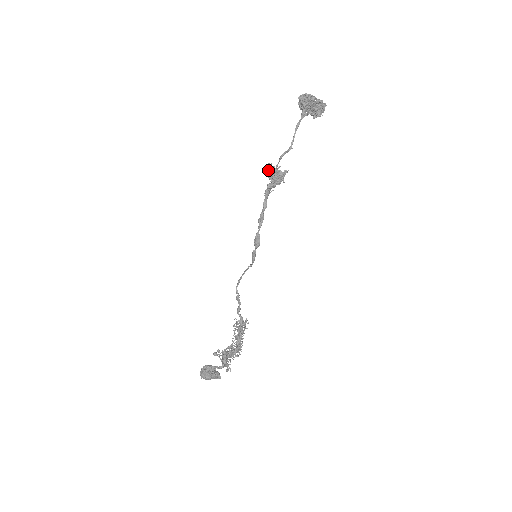
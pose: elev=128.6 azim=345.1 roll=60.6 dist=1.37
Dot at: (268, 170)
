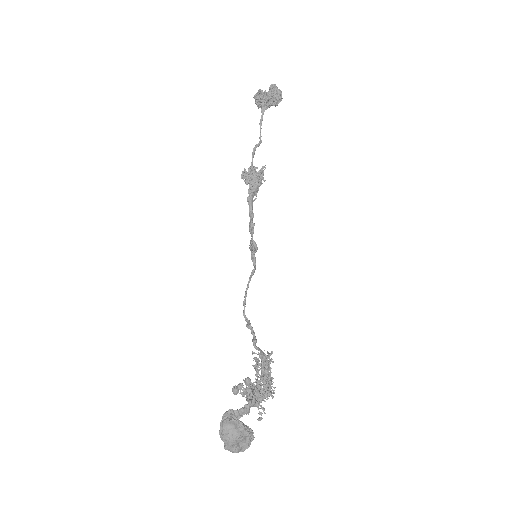
Dot at: (244, 175)
